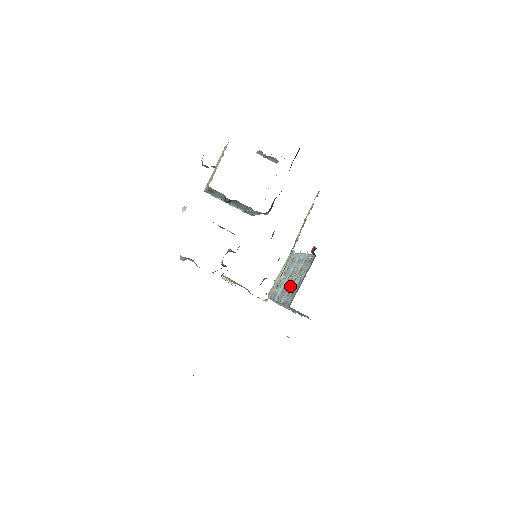
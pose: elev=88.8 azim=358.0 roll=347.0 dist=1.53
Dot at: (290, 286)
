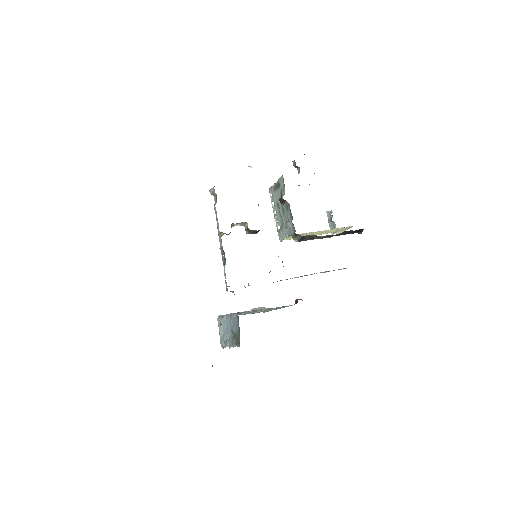
Dot at: occluded
